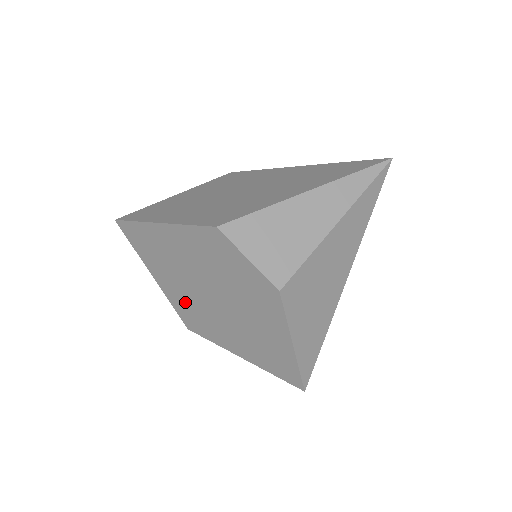
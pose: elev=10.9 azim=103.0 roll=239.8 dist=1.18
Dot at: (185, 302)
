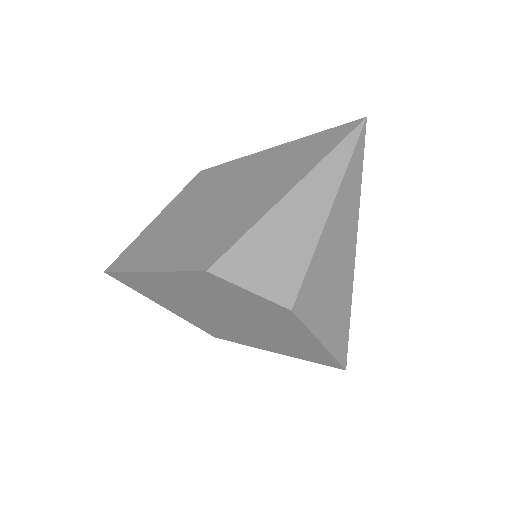
Dot at: (203, 321)
